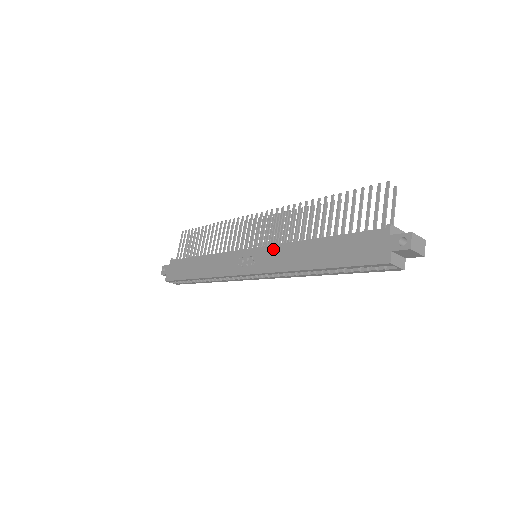
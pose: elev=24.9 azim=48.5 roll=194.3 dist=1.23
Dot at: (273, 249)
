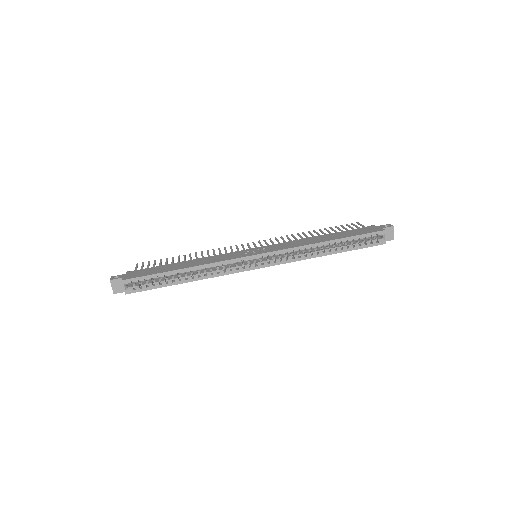
Dot at: (282, 243)
